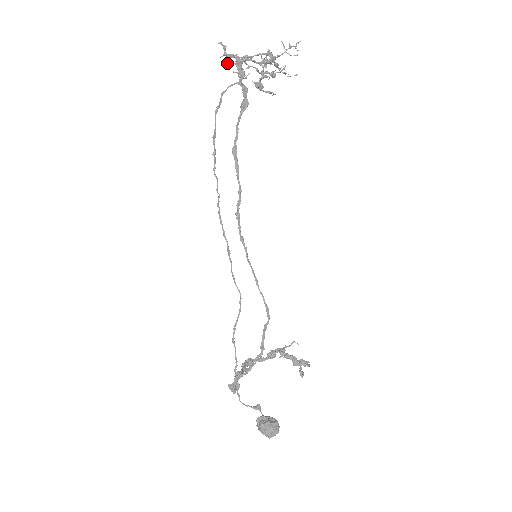
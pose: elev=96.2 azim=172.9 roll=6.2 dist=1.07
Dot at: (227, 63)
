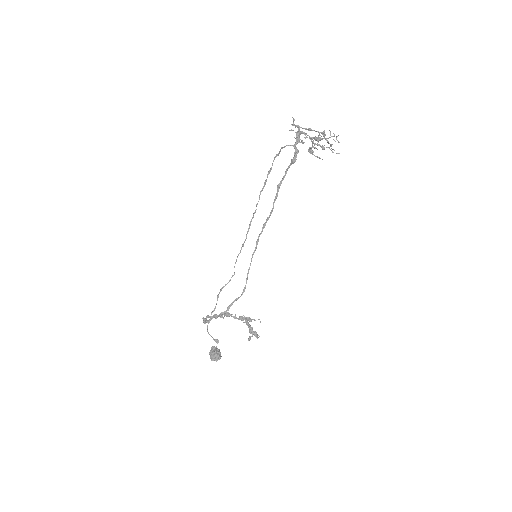
Dot at: (292, 130)
